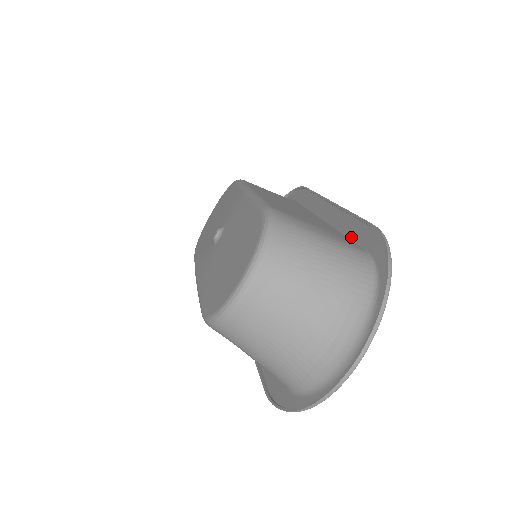
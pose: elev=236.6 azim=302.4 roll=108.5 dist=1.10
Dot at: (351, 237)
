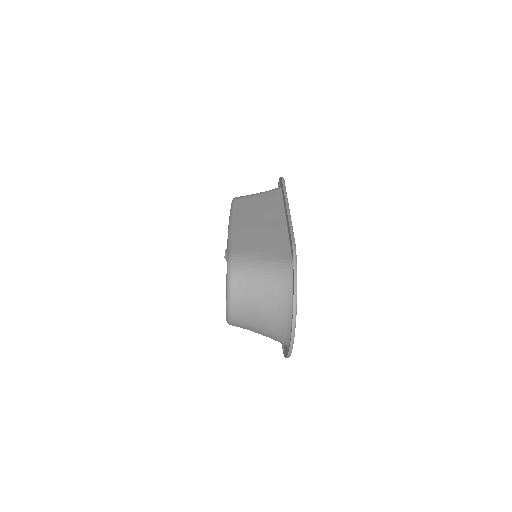
Dot at: (290, 243)
